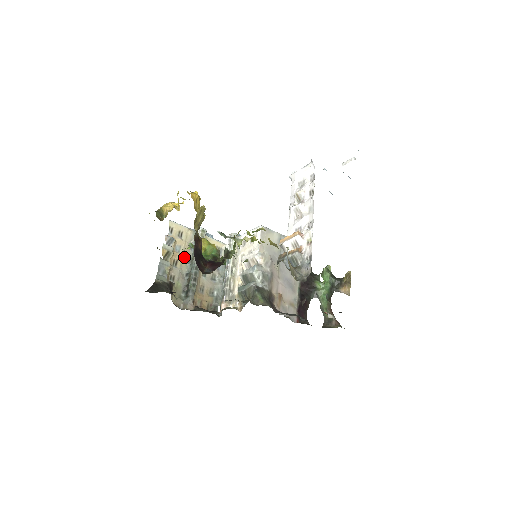
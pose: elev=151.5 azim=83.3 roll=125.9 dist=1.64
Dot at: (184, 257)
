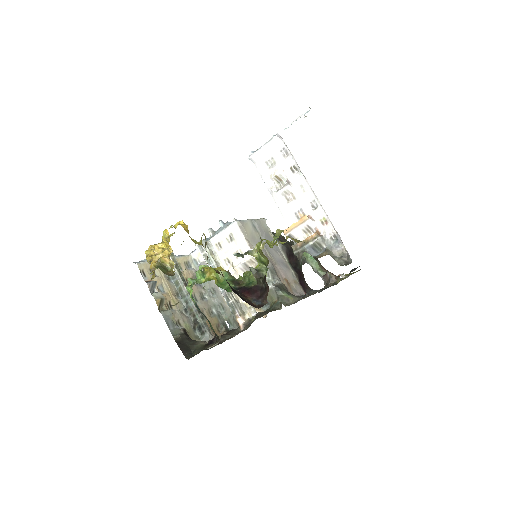
Dot at: (172, 294)
